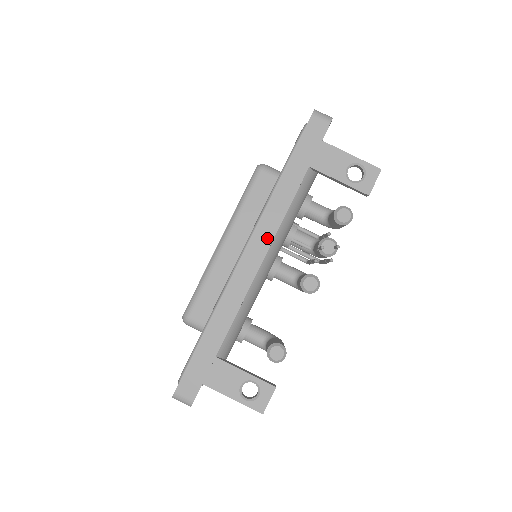
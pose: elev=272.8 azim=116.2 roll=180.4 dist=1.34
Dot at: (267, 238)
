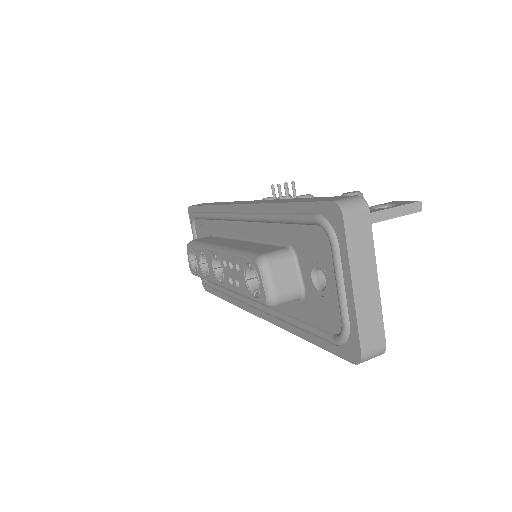
Dot at: occluded
